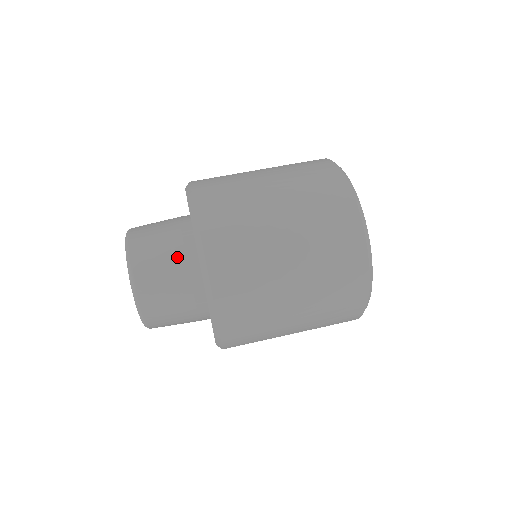
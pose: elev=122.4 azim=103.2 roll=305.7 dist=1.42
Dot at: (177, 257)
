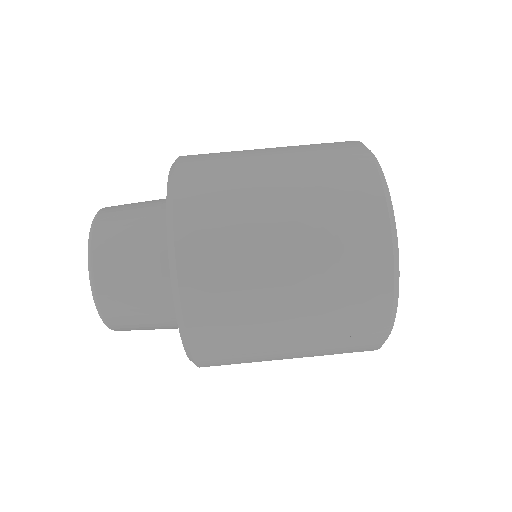
Dot at: (149, 261)
